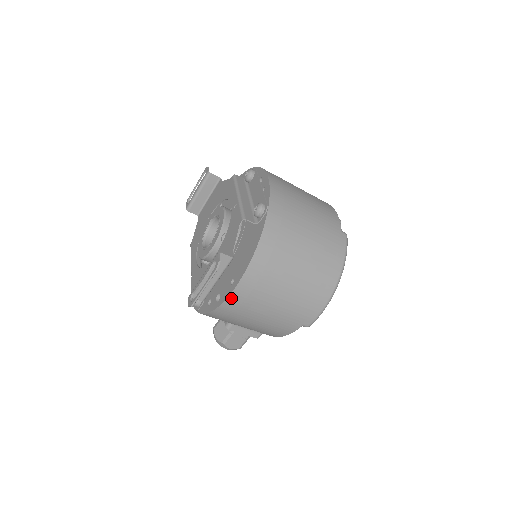
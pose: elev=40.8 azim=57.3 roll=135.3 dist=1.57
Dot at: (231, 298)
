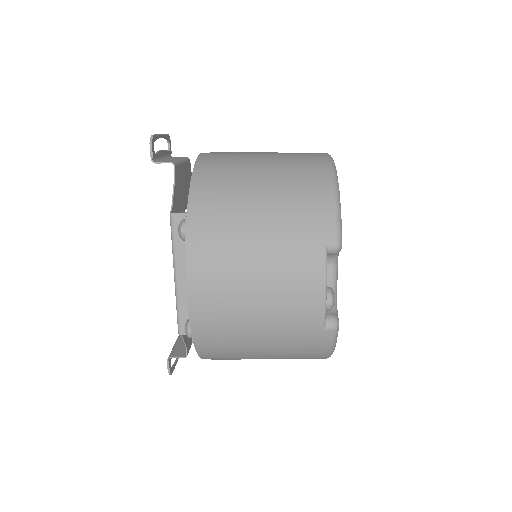
Dot at: occluded
